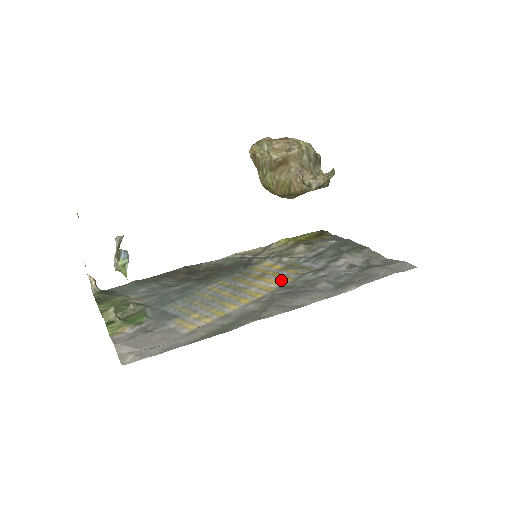
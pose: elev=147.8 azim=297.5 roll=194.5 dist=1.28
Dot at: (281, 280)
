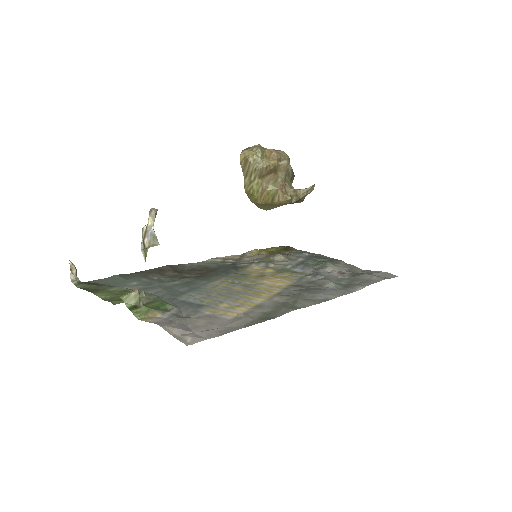
Dot at: (285, 280)
